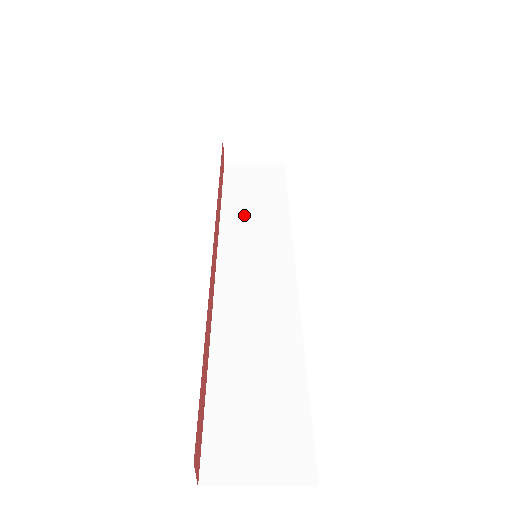
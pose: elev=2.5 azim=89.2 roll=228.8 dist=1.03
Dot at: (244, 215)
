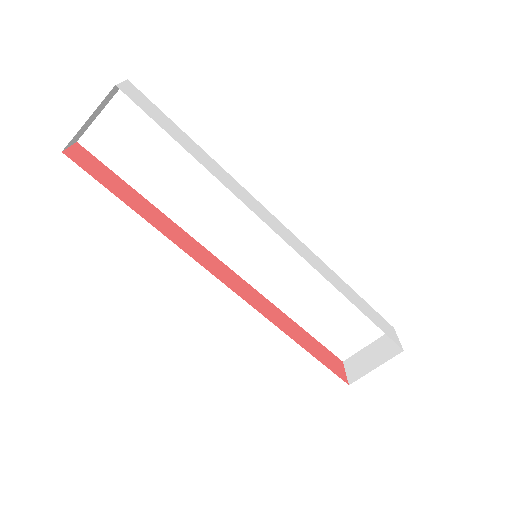
Dot at: occluded
